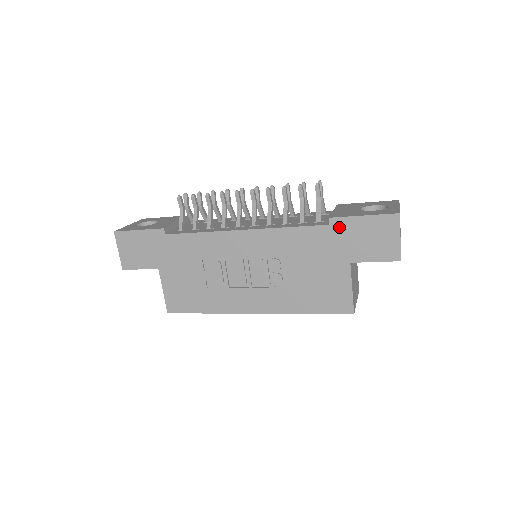
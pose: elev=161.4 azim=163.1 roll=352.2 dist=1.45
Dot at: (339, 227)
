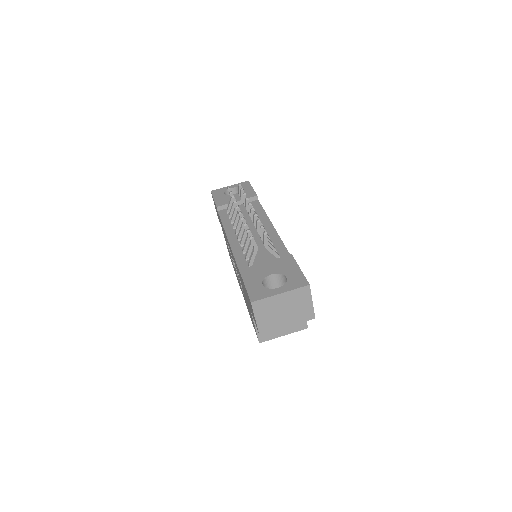
Dot at: (242, 281)
